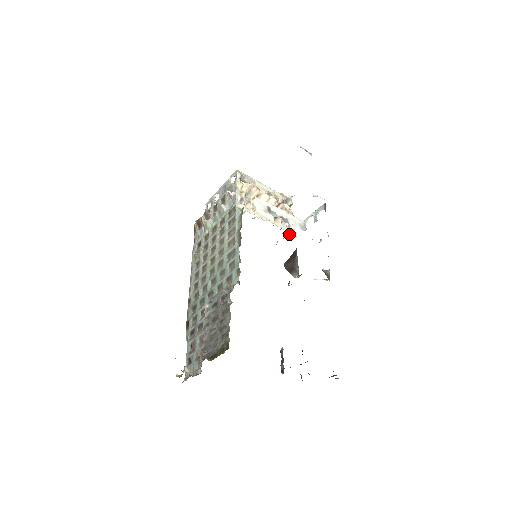
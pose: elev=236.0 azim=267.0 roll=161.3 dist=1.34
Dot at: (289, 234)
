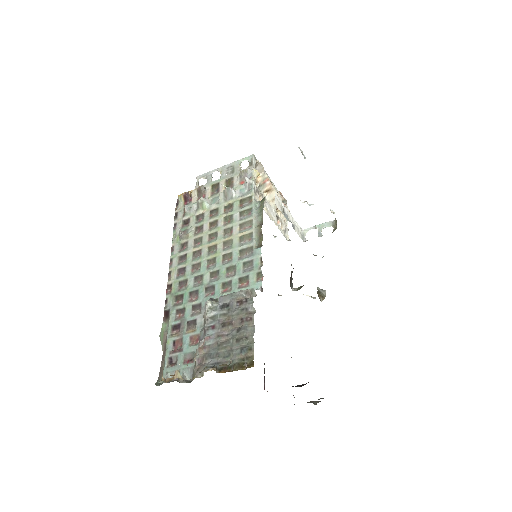
Dot at: occluded
